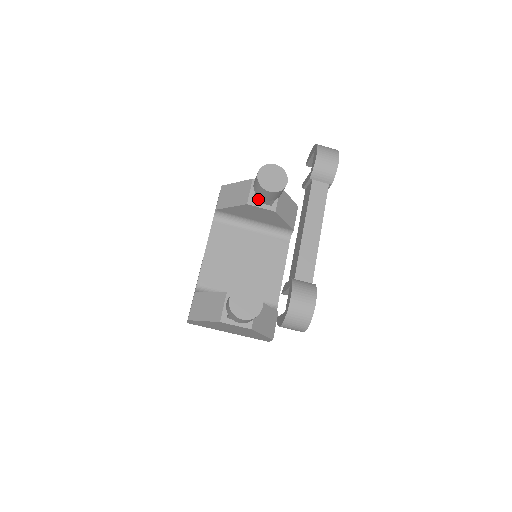
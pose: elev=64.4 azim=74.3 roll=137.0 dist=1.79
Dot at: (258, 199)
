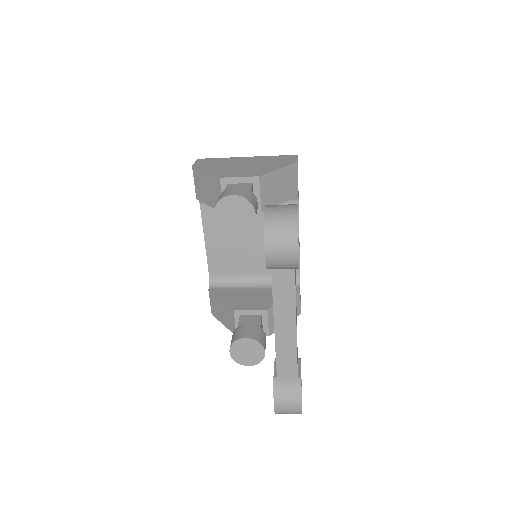
Dot at: occluded
